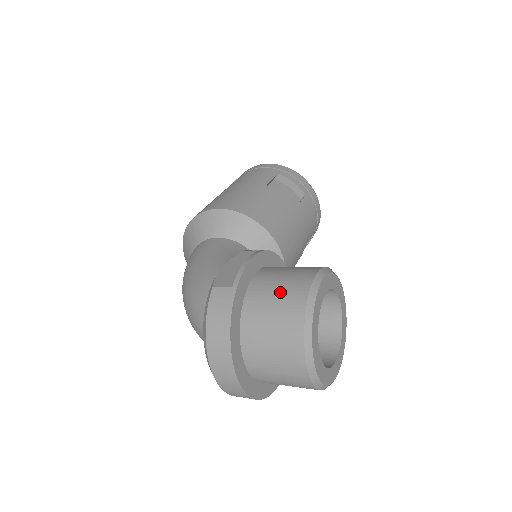
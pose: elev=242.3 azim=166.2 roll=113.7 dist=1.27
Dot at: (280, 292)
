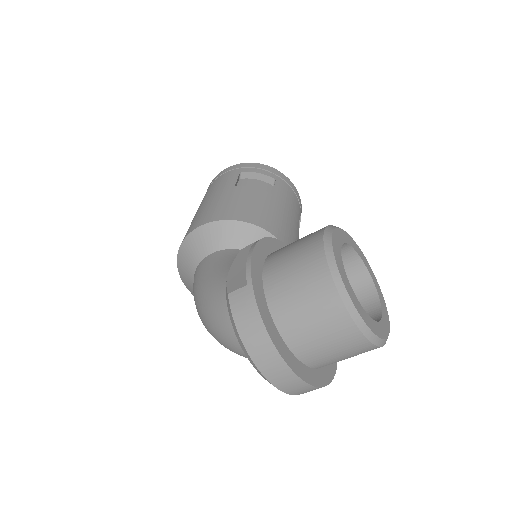
Dot at: (296, 267)
